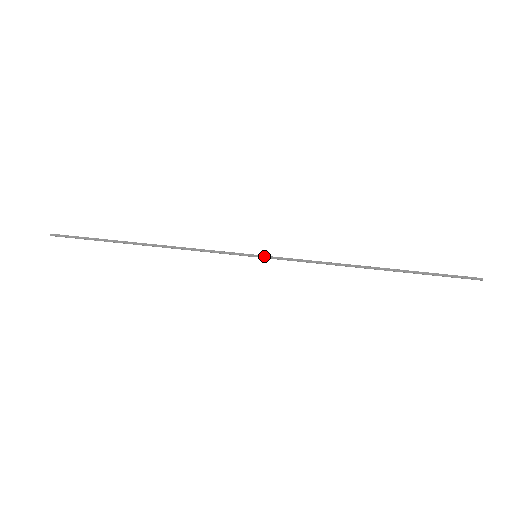
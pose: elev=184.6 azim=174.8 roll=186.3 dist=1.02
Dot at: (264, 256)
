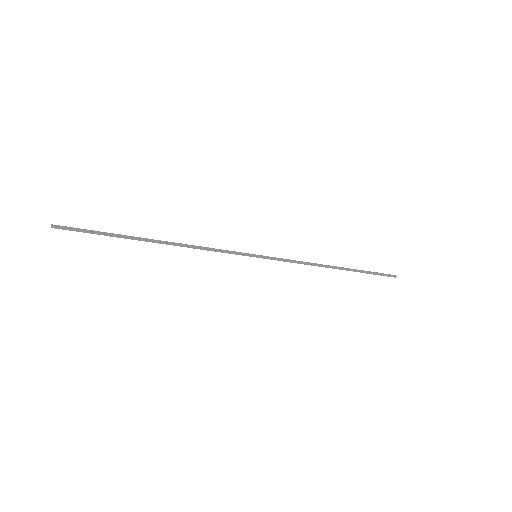
Dot at: (263, 257)
